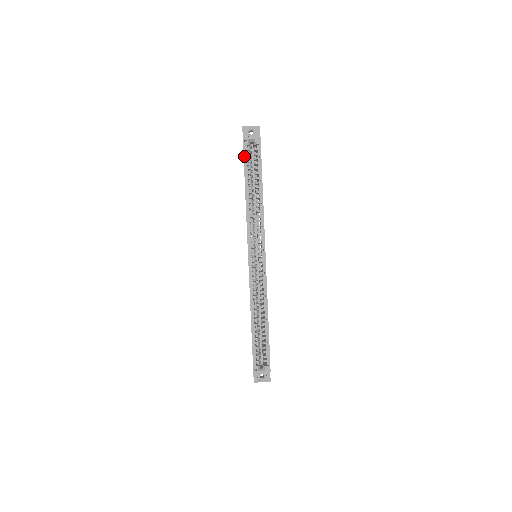
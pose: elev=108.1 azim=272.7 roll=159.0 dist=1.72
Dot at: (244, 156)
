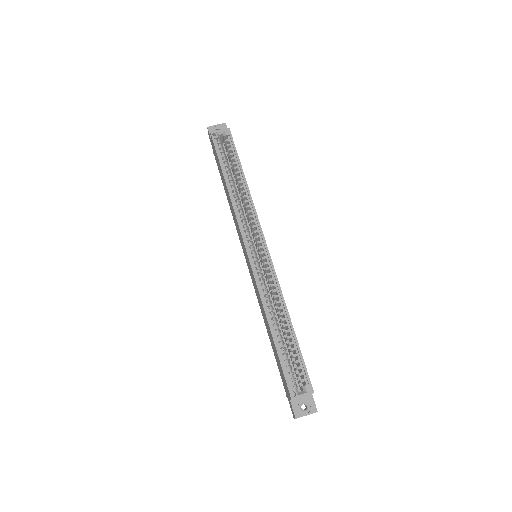
Dot at: (216, 149)
